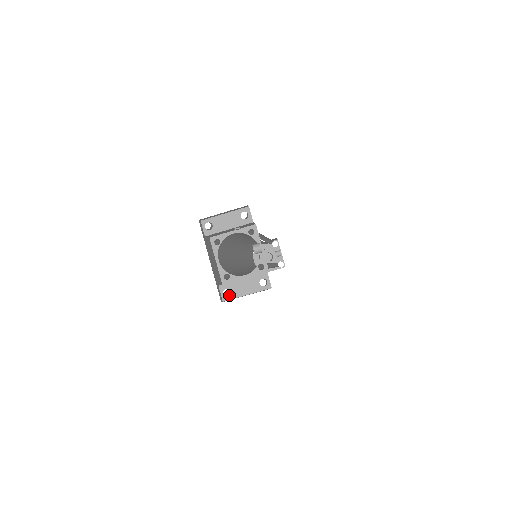
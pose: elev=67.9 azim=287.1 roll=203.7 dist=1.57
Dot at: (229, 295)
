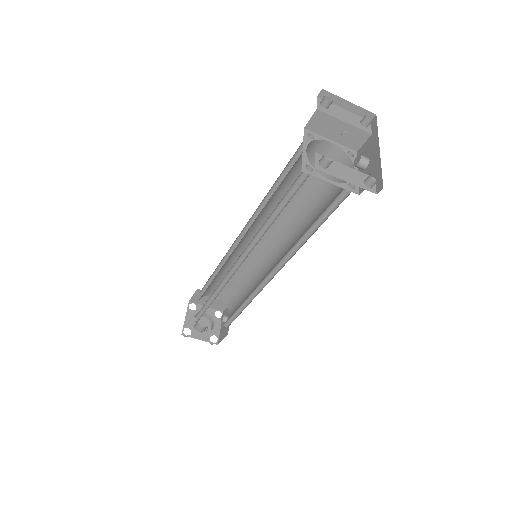
Dot at: (325, 167)
